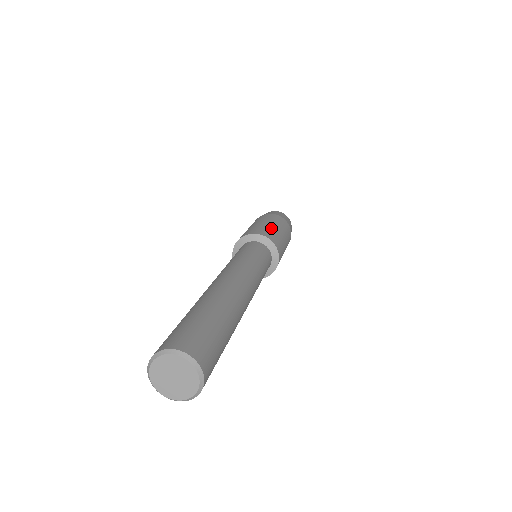
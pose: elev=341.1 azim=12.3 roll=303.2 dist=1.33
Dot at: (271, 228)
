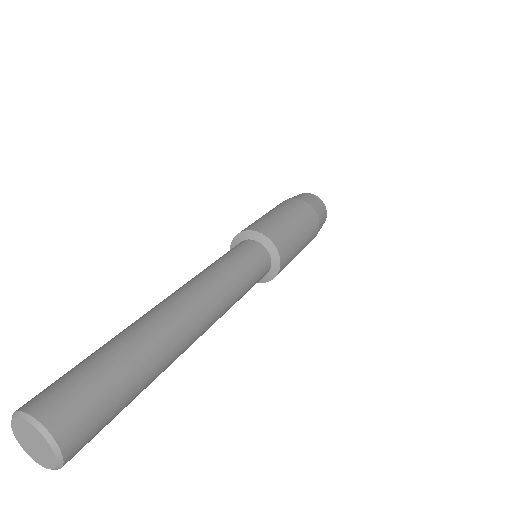
Dot at: (278, 220)
